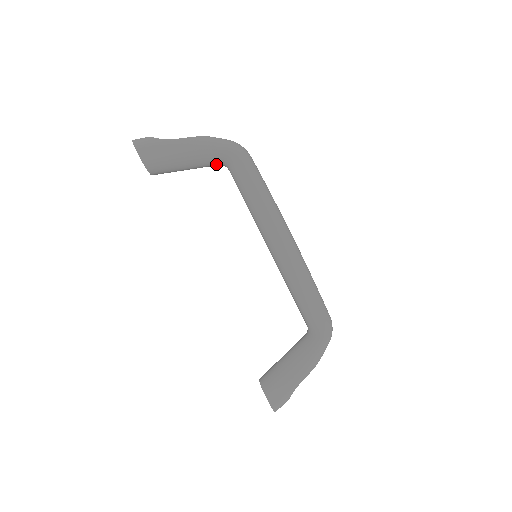
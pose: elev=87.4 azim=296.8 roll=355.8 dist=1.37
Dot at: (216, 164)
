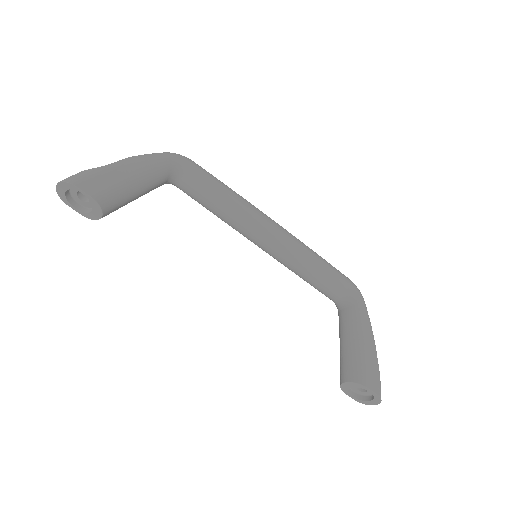
Dot at: (165, 180)
